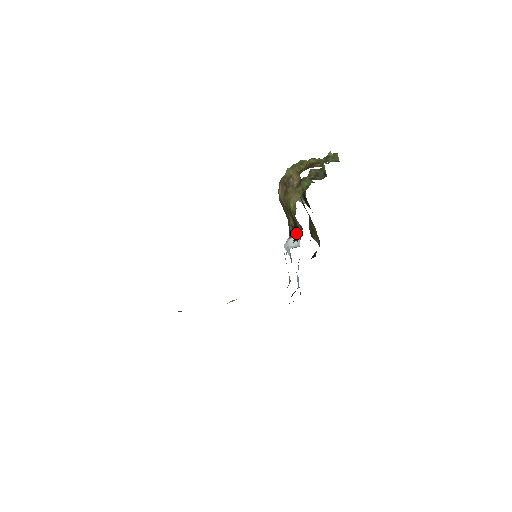
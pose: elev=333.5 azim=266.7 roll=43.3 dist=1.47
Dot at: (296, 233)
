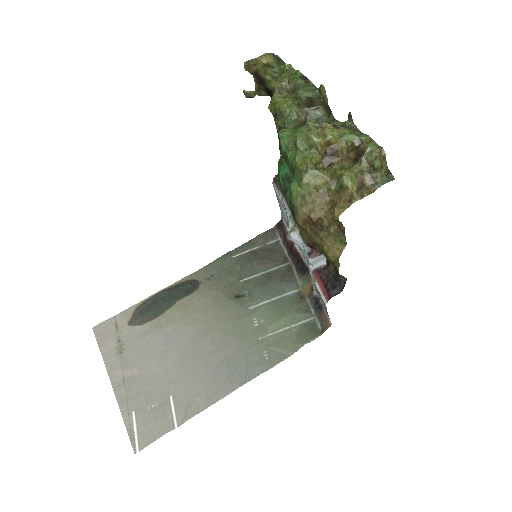
Dot at: (321, 252)
